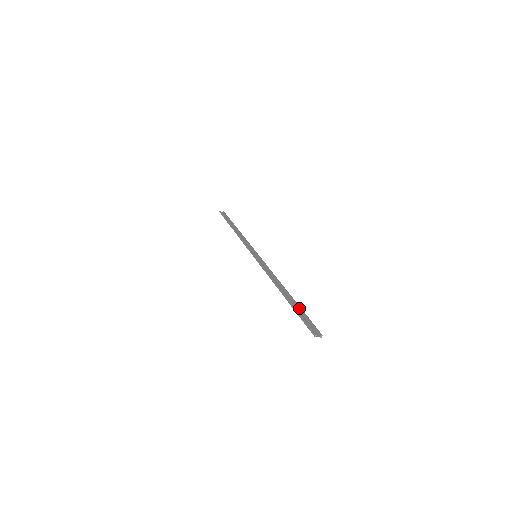
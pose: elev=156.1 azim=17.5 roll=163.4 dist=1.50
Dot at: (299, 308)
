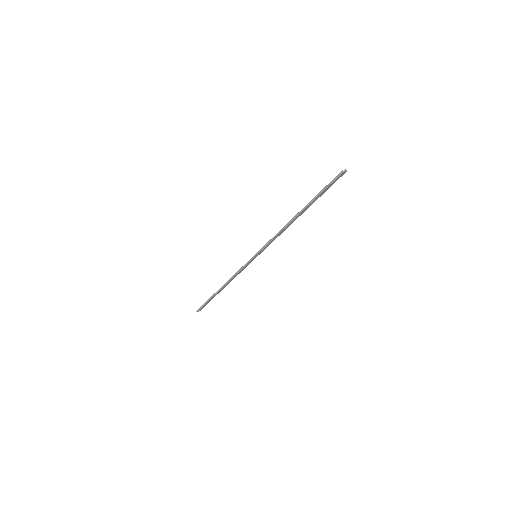
Dot at: (317, 197)
